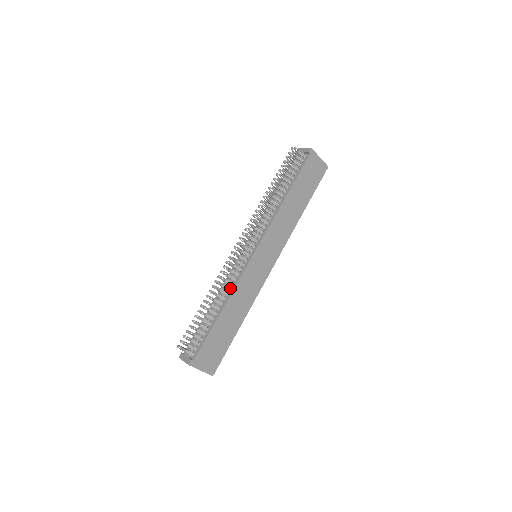
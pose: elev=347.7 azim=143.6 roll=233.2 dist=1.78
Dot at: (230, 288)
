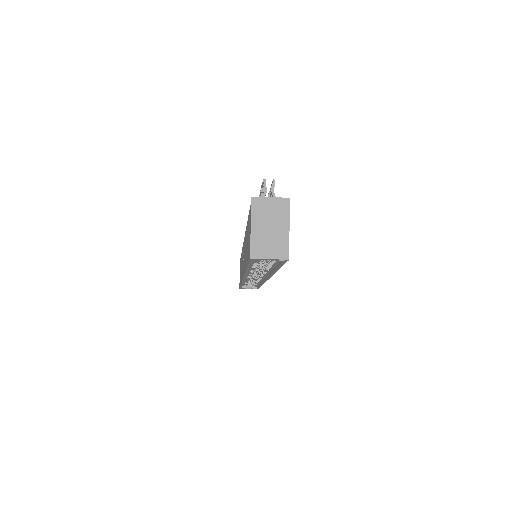
Dot at: occluded
